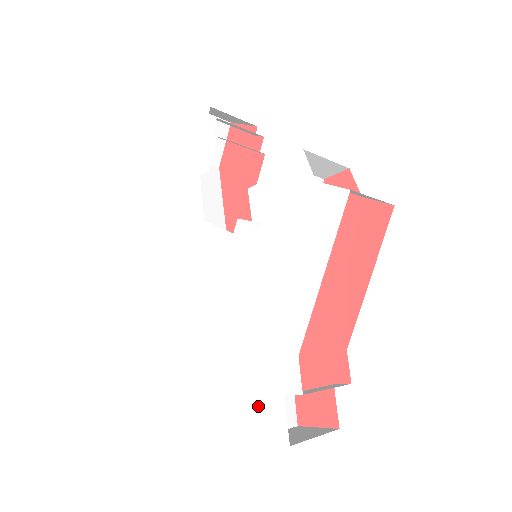
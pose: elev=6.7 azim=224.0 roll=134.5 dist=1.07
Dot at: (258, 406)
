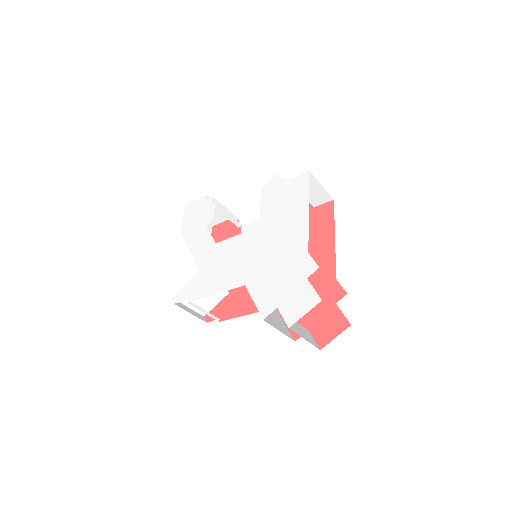
Dot at: (290, 300)
